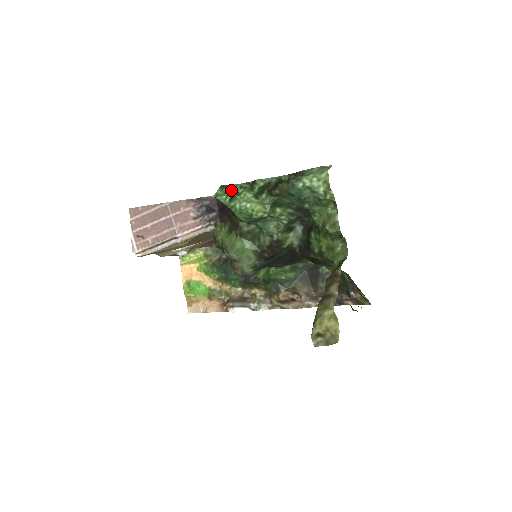
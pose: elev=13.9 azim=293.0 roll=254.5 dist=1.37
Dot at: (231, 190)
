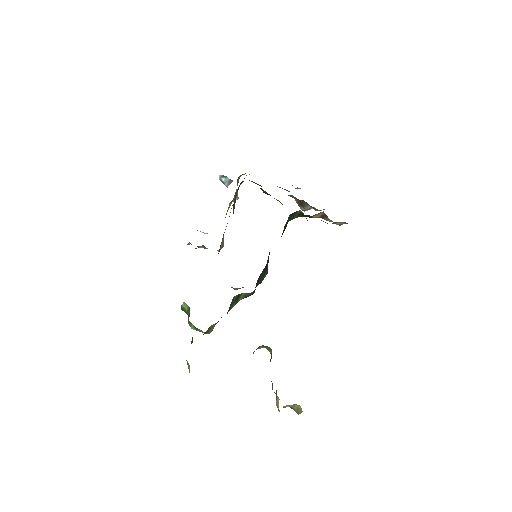
Dot at: (186, 310)
